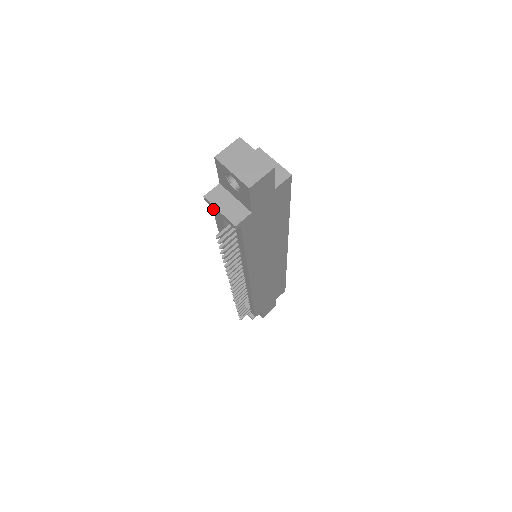
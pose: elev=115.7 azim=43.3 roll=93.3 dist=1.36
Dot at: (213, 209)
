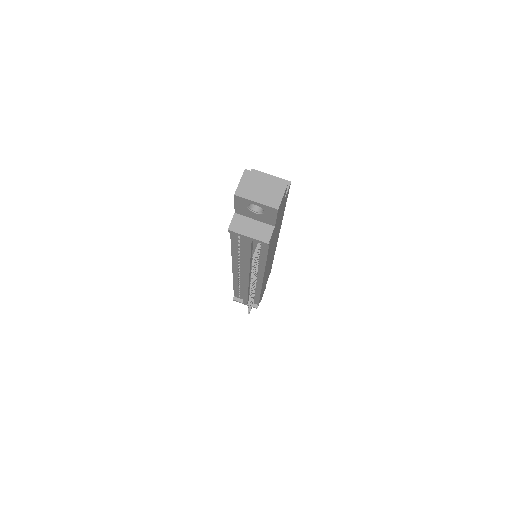
Dot at: (231, 236)
